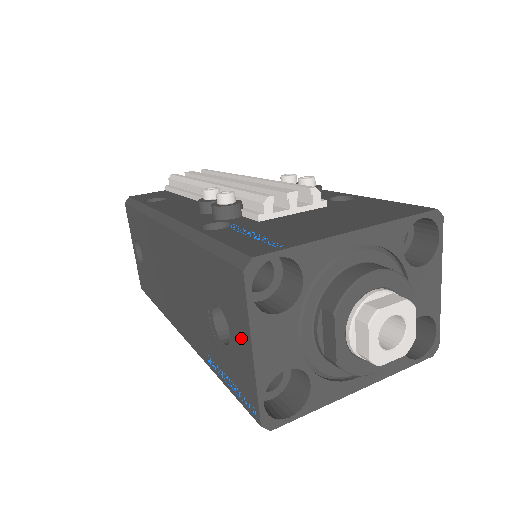
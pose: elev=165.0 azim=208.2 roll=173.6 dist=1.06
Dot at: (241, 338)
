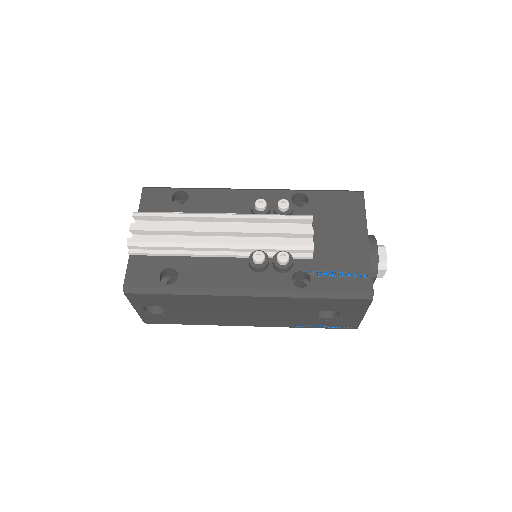
Dot at: (354, 314)
